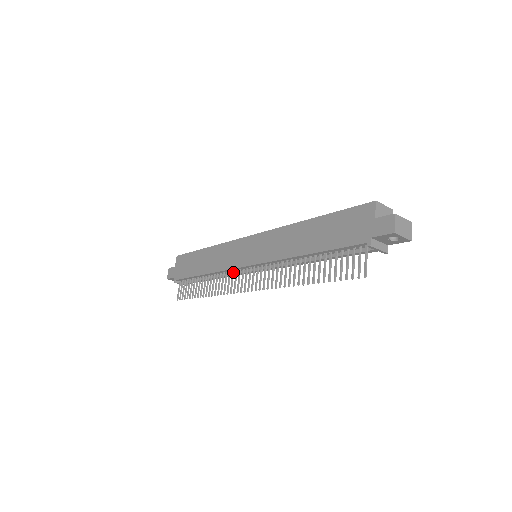
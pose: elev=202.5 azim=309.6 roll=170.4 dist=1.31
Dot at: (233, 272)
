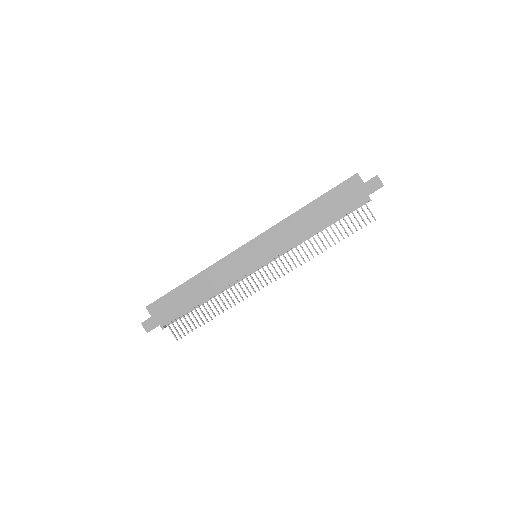
Dot at: (242, 279)
